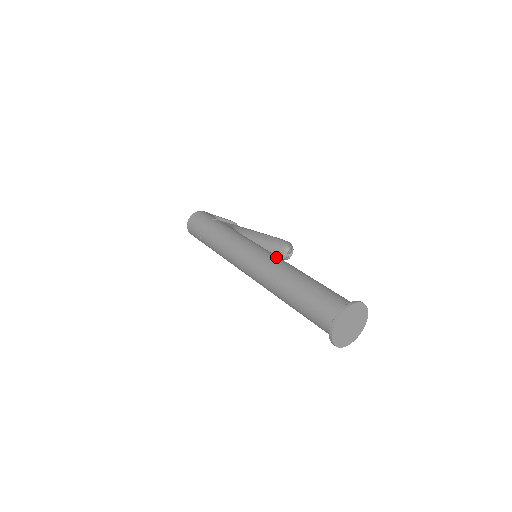
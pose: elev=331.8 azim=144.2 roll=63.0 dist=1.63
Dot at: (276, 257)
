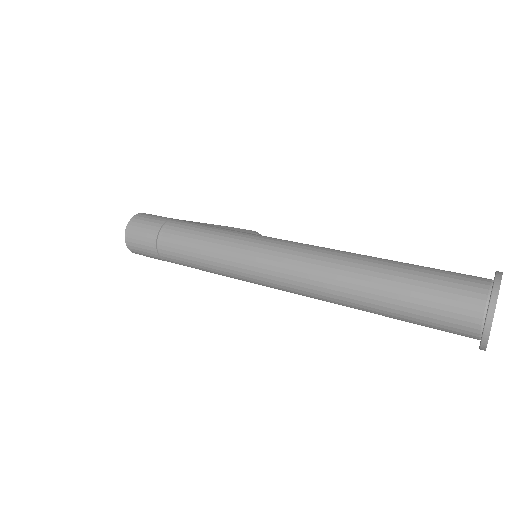
Dot at: (312, 245)
